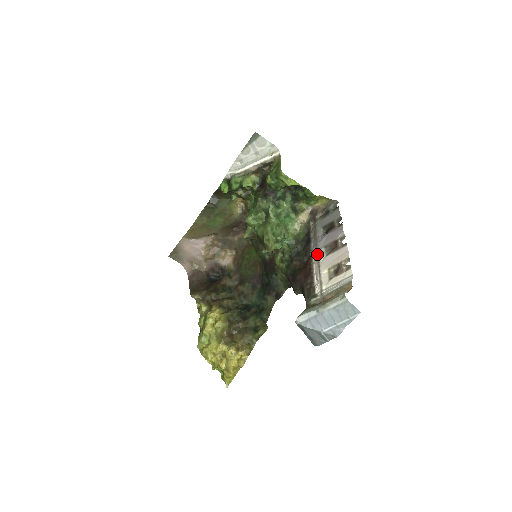
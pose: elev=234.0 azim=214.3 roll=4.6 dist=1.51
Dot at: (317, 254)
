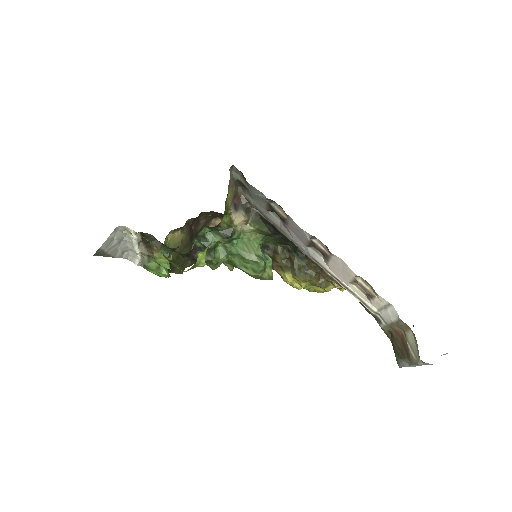
Dot at: (314, 261)
